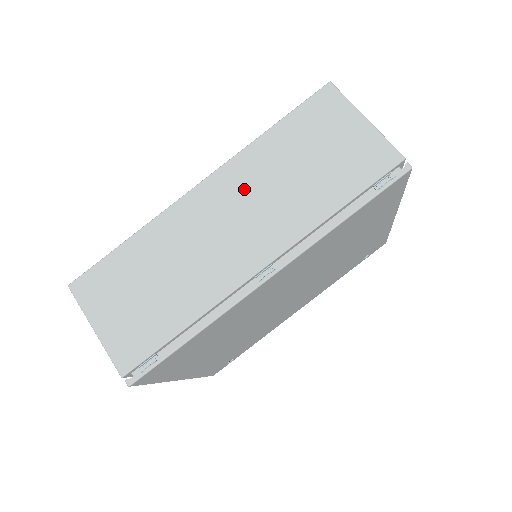
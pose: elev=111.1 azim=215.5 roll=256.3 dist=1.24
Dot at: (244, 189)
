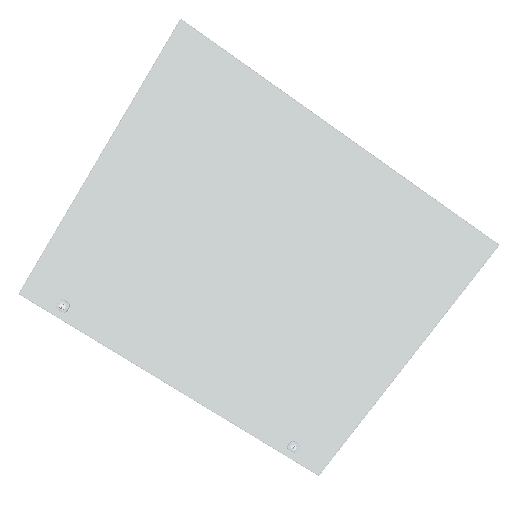
Dot at: occluded
